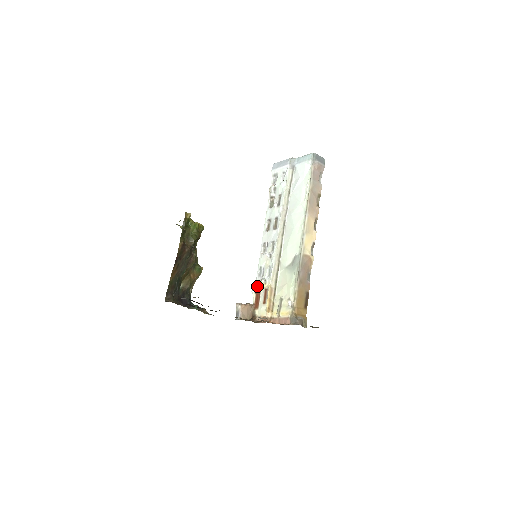
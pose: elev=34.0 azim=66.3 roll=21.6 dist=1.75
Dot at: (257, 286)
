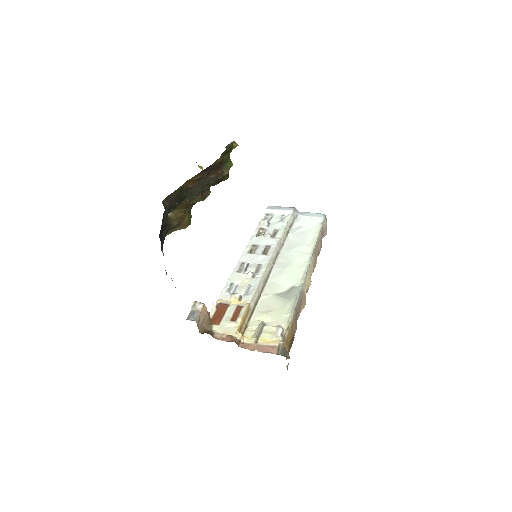
Dot at: (222, 300)
